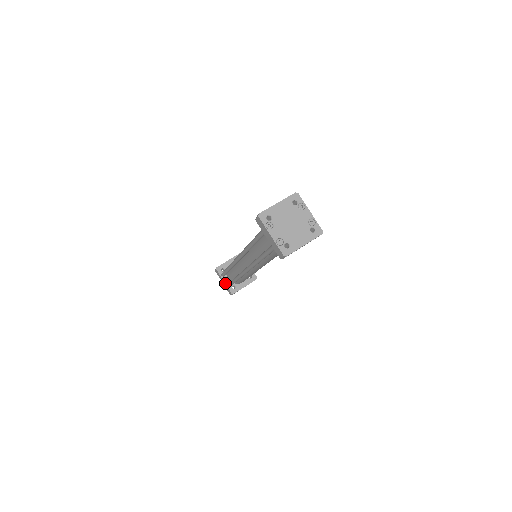
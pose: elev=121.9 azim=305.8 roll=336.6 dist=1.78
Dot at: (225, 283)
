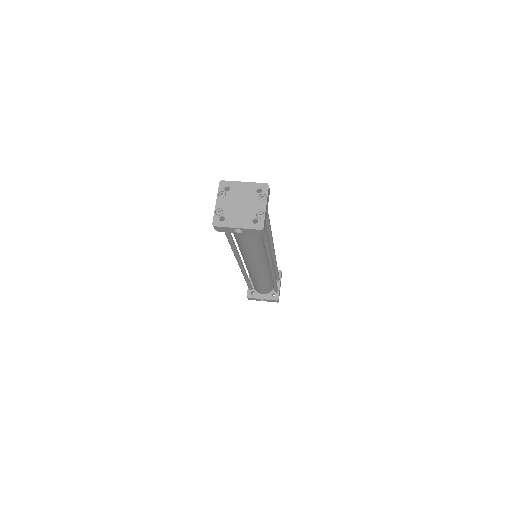
Dot at: occluded
